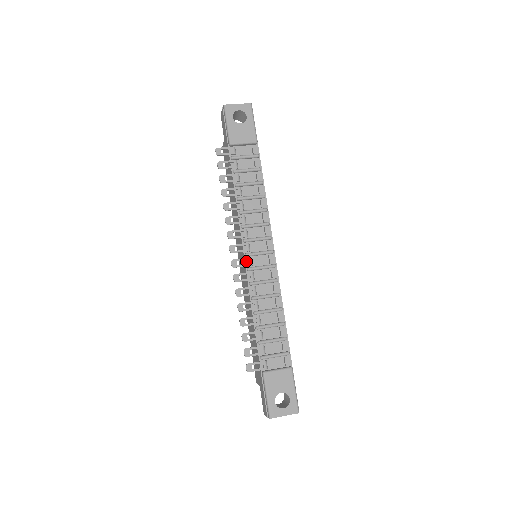
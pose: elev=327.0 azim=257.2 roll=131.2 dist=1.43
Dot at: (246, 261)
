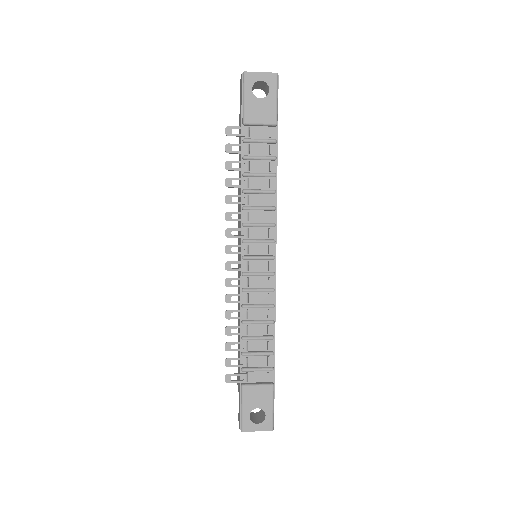
Dot at: (242, 264)
